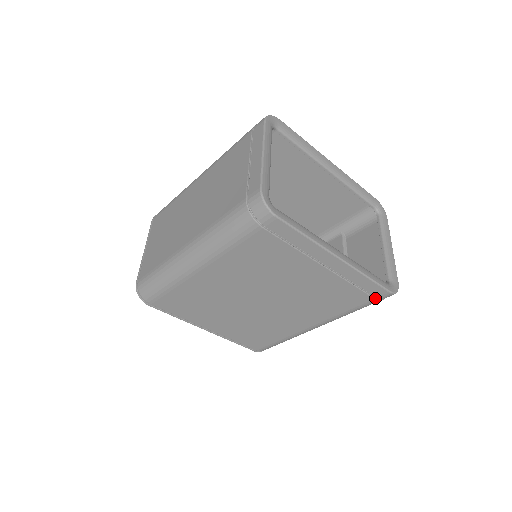
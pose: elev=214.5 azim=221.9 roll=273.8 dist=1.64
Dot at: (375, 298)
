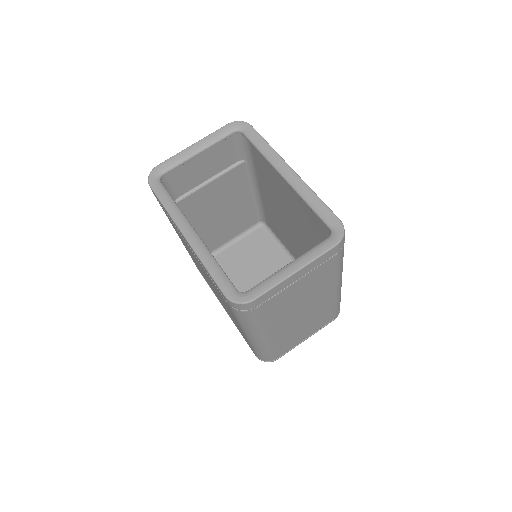
Dot at: occluded
